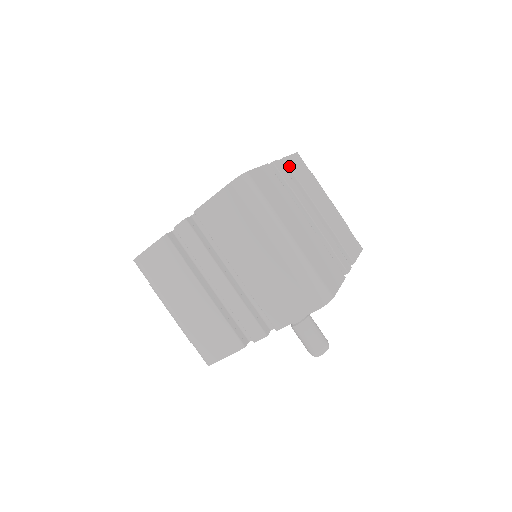
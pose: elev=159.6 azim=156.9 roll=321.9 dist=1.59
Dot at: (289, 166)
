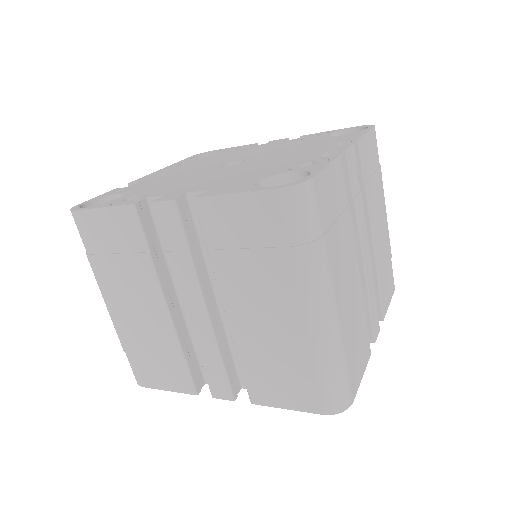
Dot at: (362, 155)
